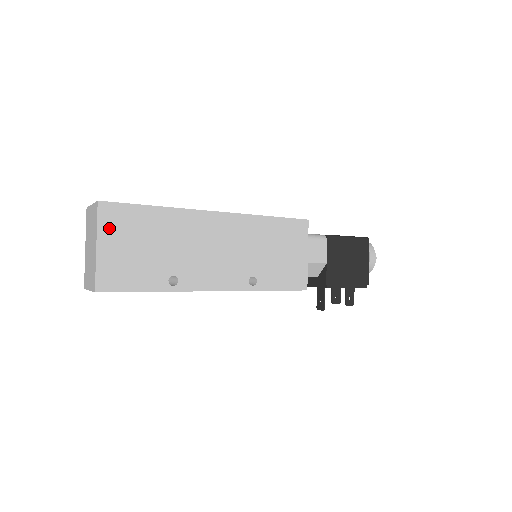
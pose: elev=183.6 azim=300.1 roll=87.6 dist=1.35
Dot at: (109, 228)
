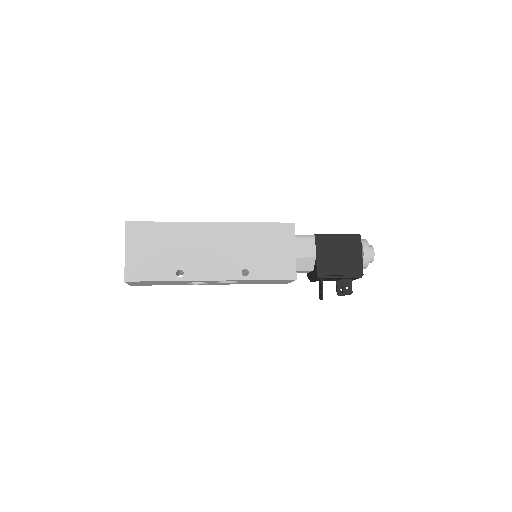
Dot at: (133, 239)
